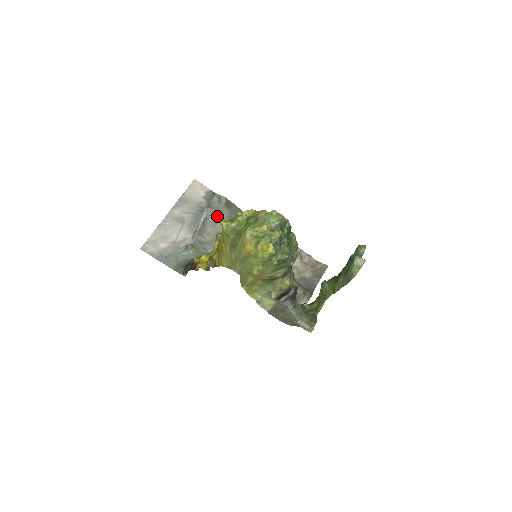
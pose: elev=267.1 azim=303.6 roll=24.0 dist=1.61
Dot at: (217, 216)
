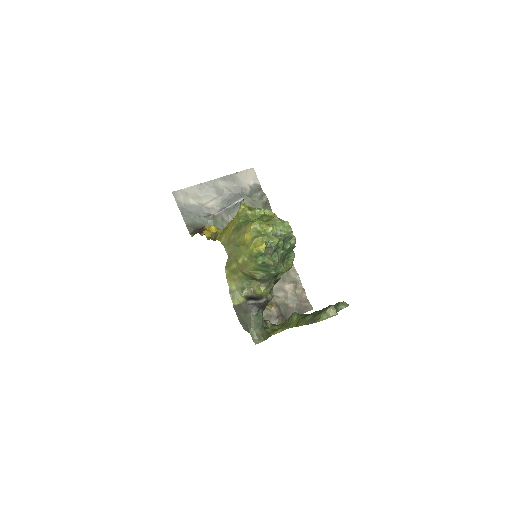
Dot at: occluded
